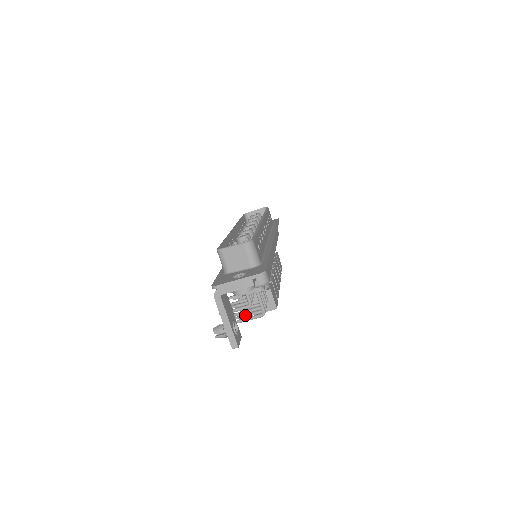
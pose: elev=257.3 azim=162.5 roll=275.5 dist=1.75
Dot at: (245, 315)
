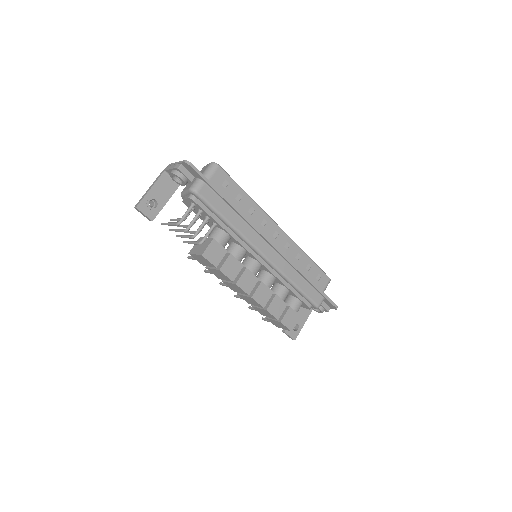
Dot at: (178, 229)
